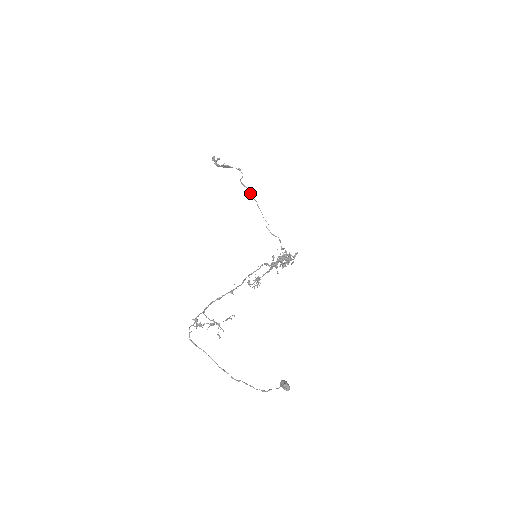
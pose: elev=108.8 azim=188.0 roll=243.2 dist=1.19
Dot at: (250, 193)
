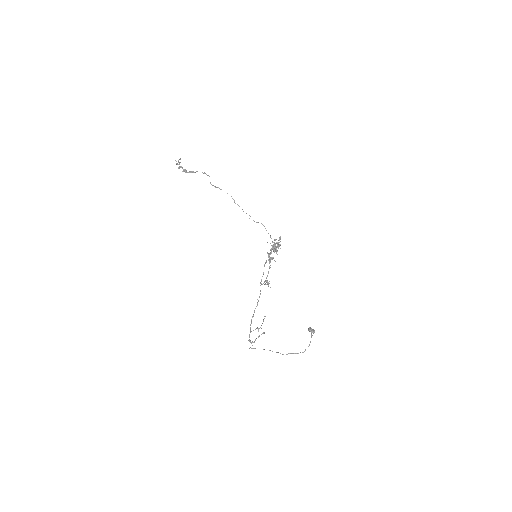
Dot at: occluded
